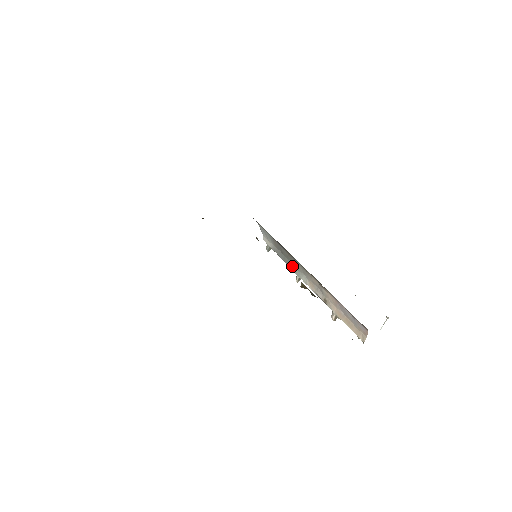
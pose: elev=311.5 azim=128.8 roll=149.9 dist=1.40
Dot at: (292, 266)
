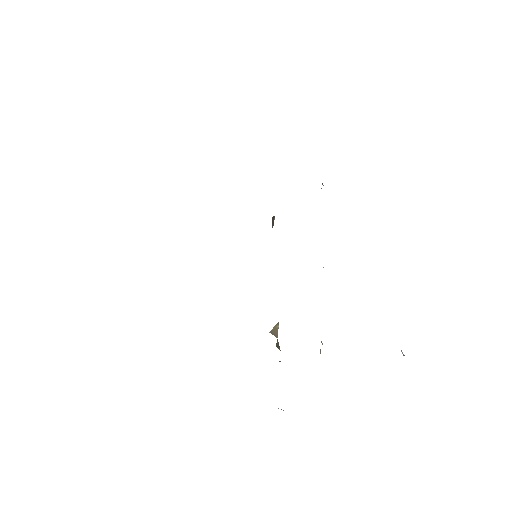
Dot at: occluded
